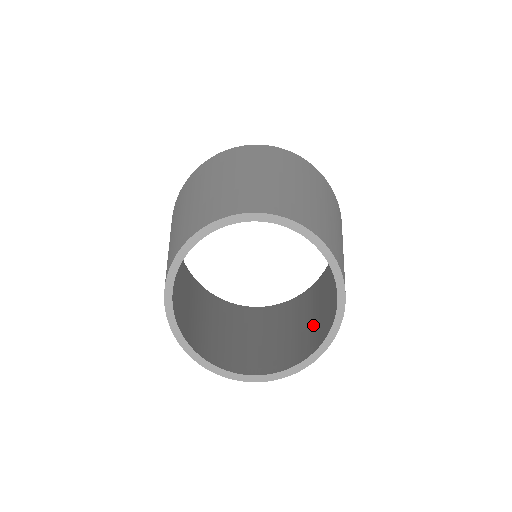
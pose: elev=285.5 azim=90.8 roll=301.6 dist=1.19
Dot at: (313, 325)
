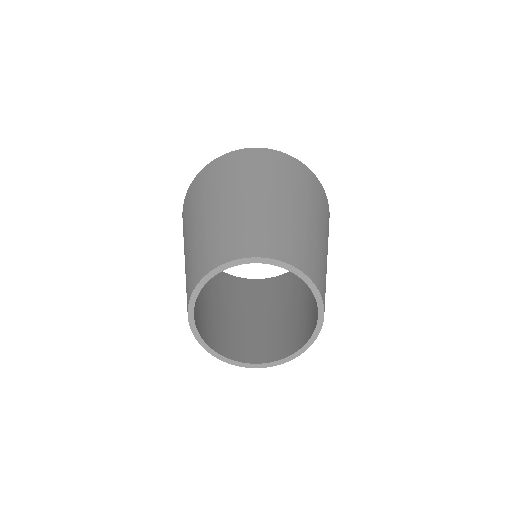
Dot at: (301, 316)
